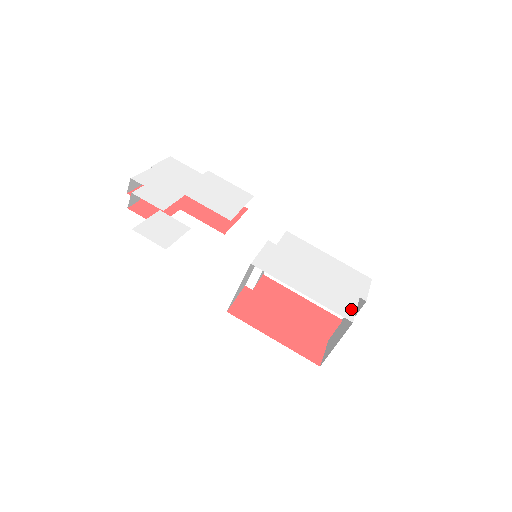
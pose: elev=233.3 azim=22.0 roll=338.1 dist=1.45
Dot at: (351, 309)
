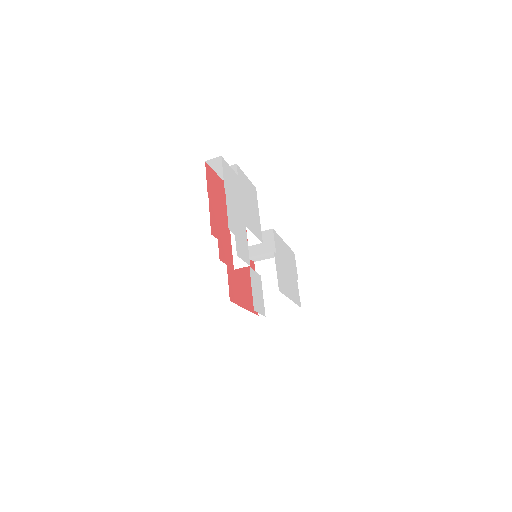
Dot at: occluded
